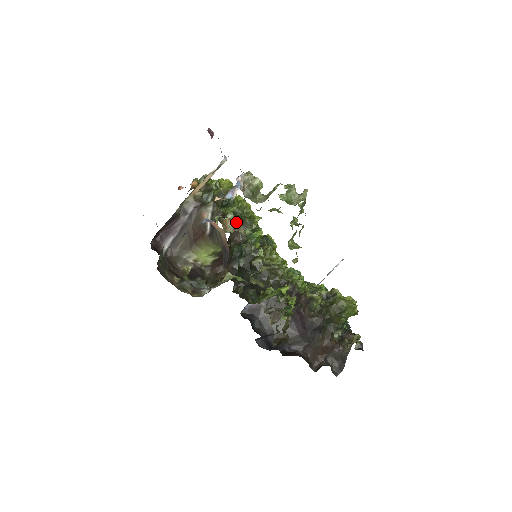
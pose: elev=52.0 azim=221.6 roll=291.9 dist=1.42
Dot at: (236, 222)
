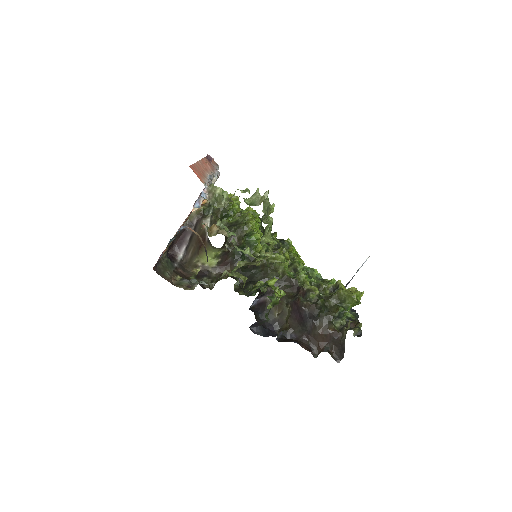
Dot at: (222, 227)
